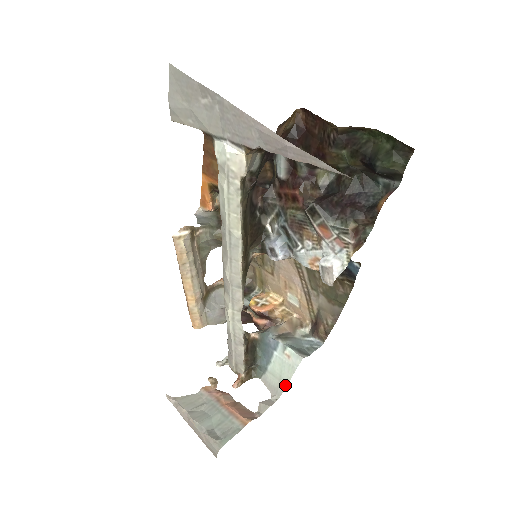
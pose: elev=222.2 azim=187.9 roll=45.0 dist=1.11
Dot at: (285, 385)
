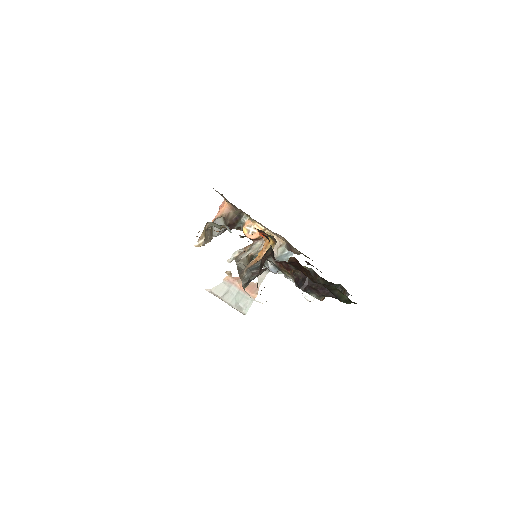
Dot at: occluded
